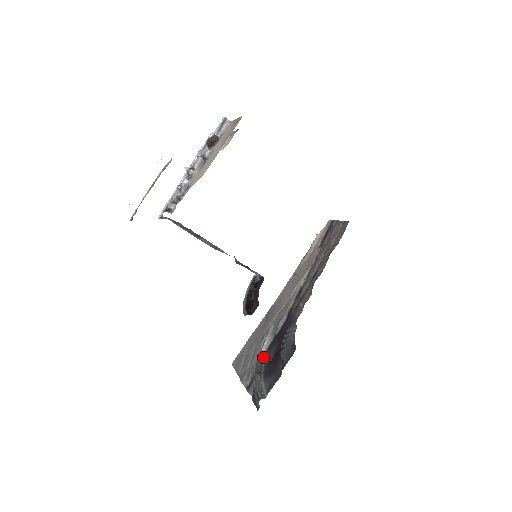
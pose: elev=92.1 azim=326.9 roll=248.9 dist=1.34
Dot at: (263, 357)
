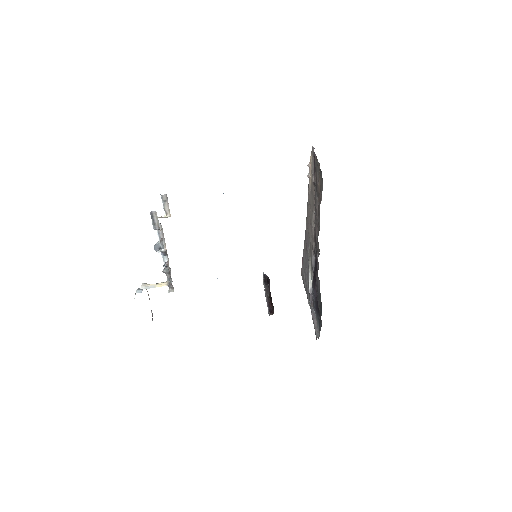
Dot at: (312, 289)
